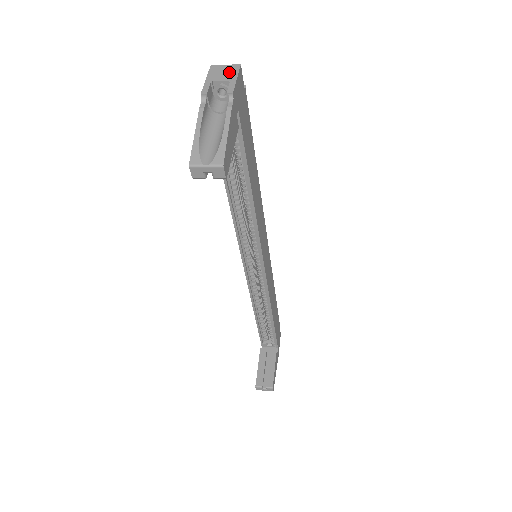
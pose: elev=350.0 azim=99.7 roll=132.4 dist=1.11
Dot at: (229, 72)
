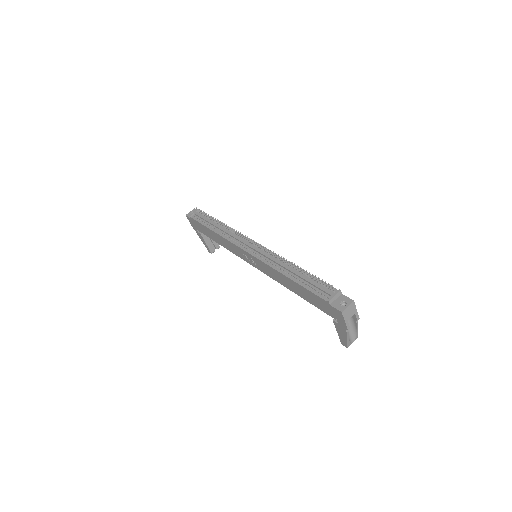
Dot at: (352, 310)
